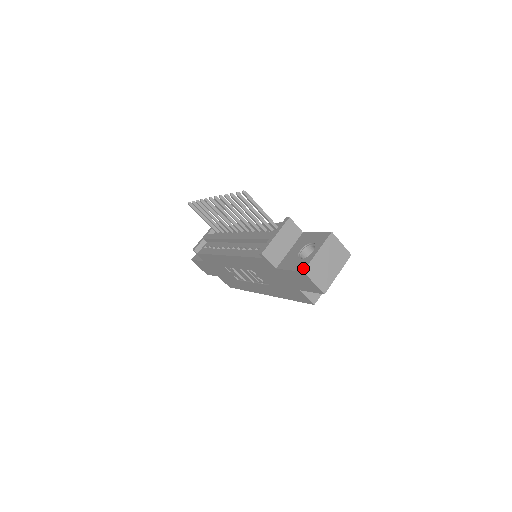
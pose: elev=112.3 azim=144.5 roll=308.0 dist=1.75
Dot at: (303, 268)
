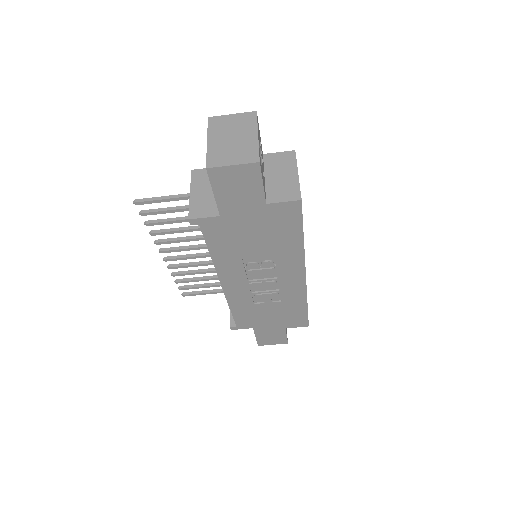
Dot at: (206, 168)
